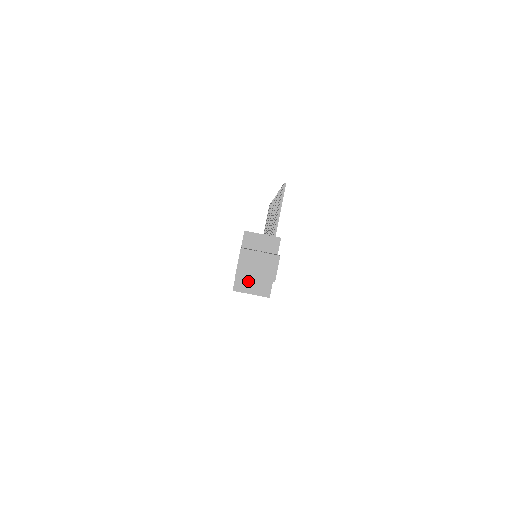
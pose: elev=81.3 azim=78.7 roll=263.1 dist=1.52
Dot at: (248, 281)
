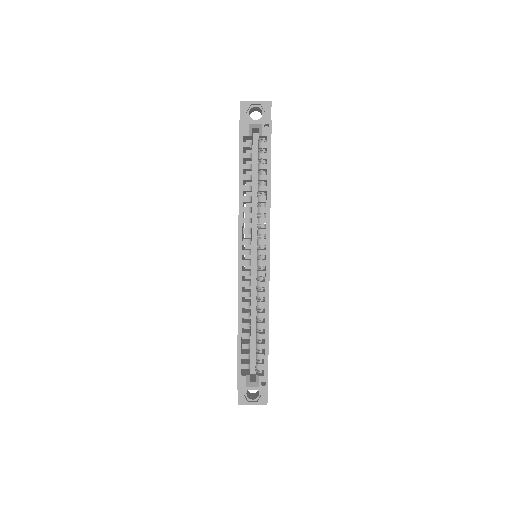
Dot at: occluded
